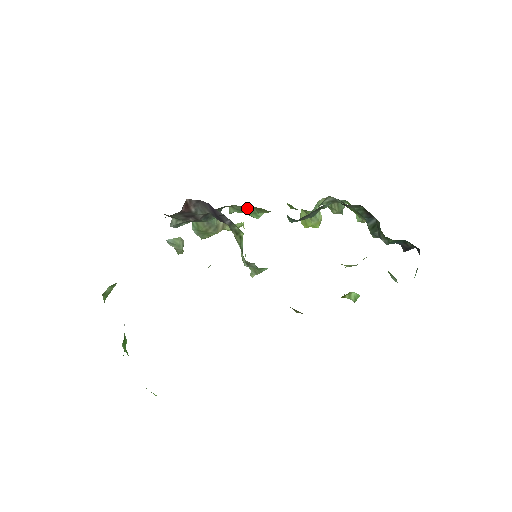
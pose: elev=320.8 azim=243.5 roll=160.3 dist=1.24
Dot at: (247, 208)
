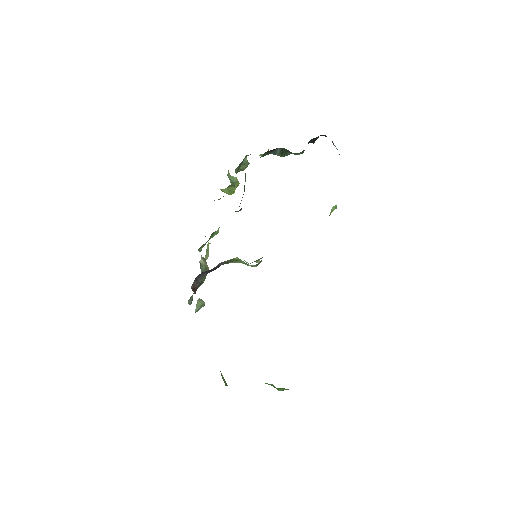
Dot at: (209, 238)
